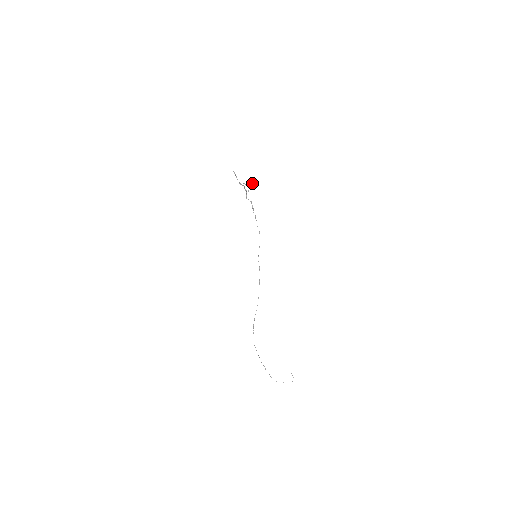
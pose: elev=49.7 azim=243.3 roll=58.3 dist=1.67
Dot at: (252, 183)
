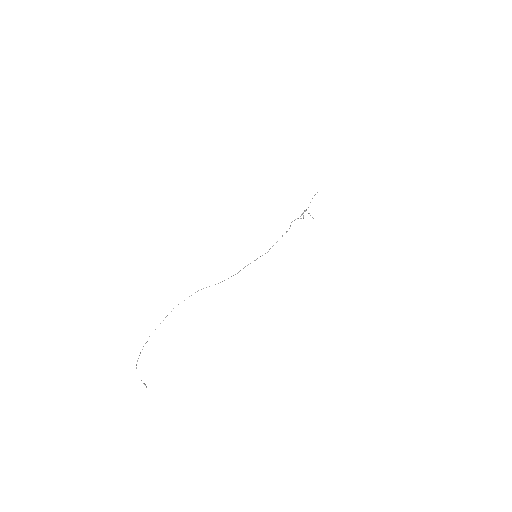
Dot at: occluded
